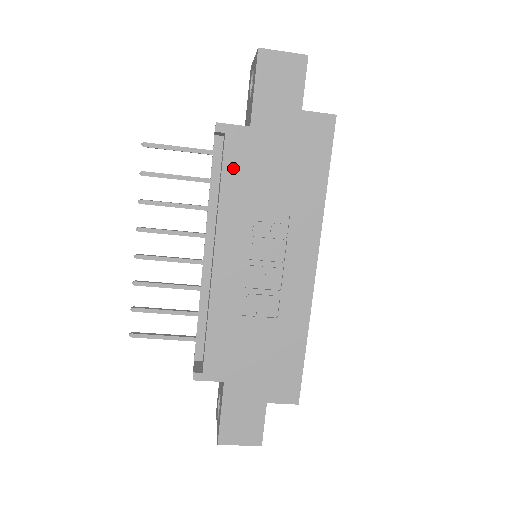
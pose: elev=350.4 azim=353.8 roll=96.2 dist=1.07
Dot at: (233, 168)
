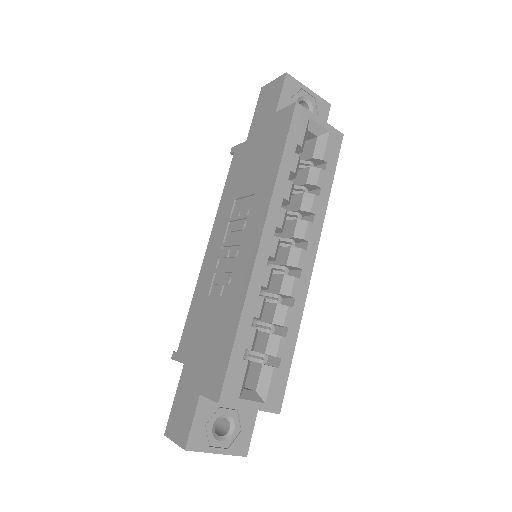
Dot at: (232, 174)
